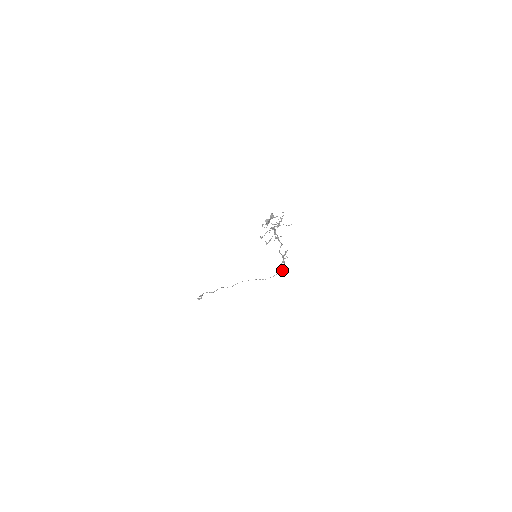
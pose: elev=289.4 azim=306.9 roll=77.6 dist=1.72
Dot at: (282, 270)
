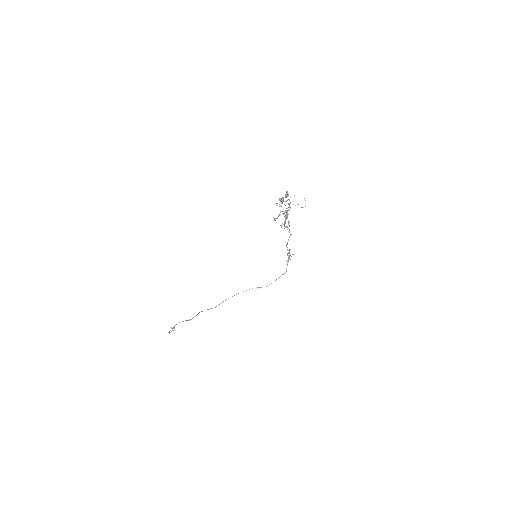
Dot at: (284, 273)
